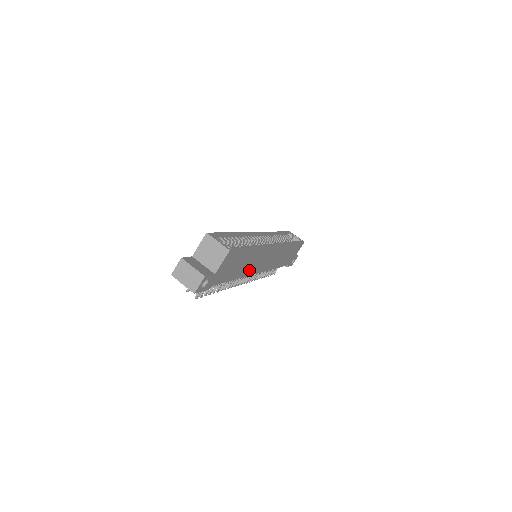
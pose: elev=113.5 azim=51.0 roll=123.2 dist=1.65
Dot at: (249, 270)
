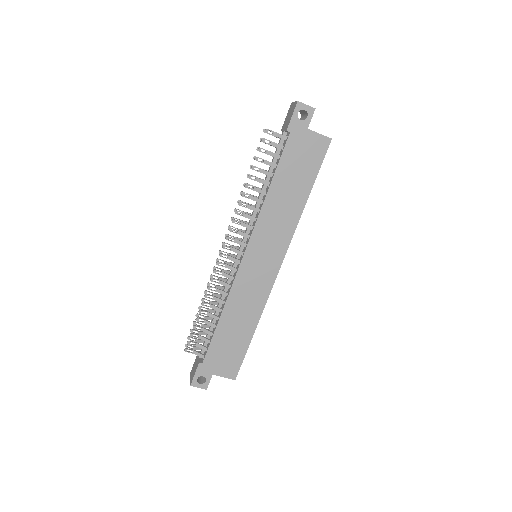
Dot at: (266, 219)
